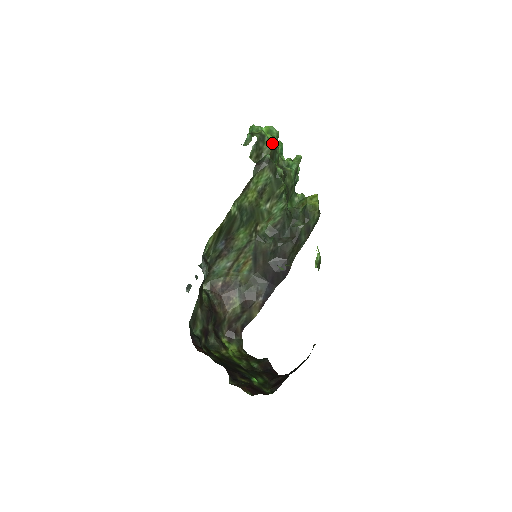
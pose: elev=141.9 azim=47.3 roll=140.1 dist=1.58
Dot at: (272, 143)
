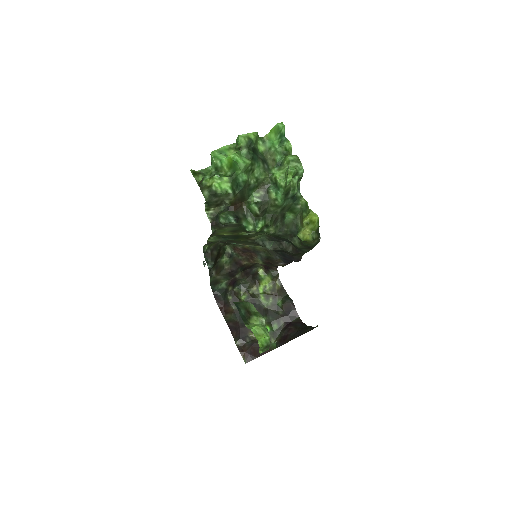
Dot at: (231, 192)
